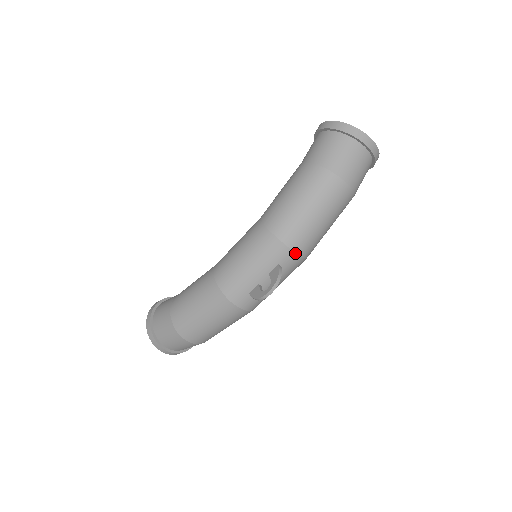
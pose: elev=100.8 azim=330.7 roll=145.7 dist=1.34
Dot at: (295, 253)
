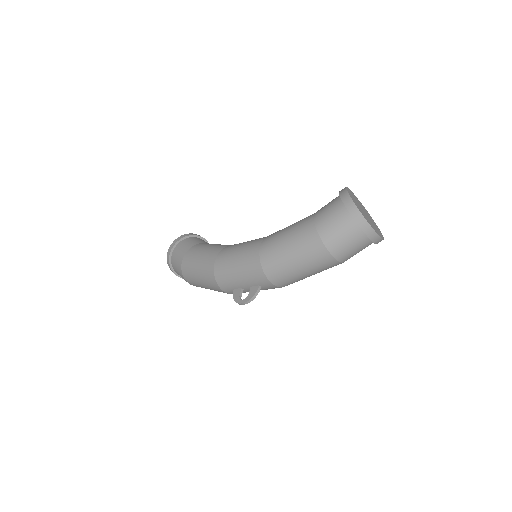
Dot at: (274, 285)
